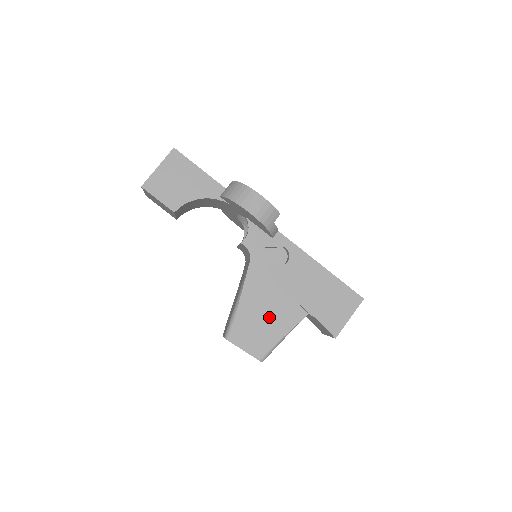
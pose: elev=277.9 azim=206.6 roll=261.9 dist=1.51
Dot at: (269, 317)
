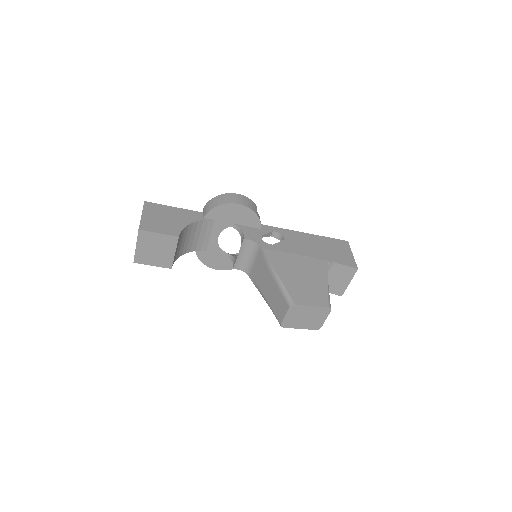
Dot at: (306, 275)
